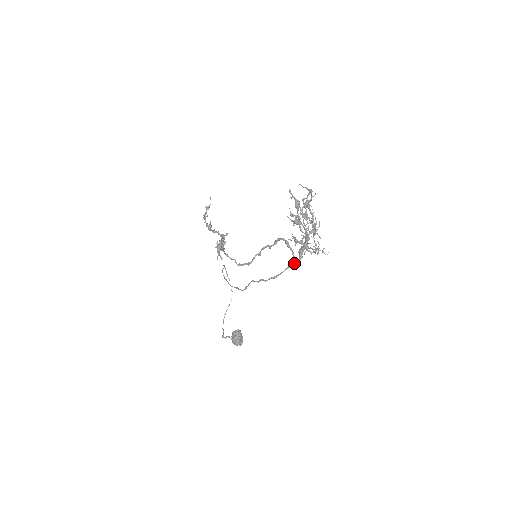
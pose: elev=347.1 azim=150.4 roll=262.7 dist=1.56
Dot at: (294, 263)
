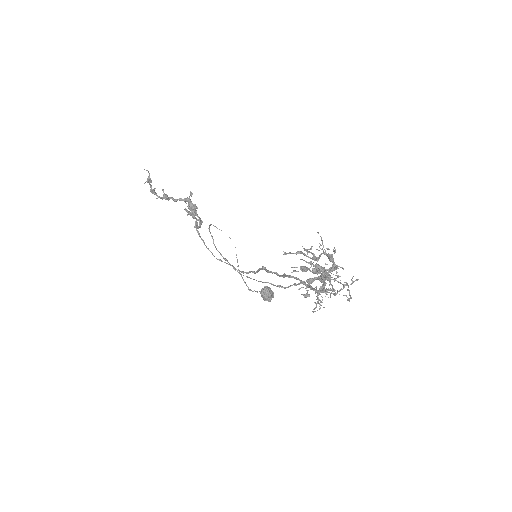
Dot at: occluded
